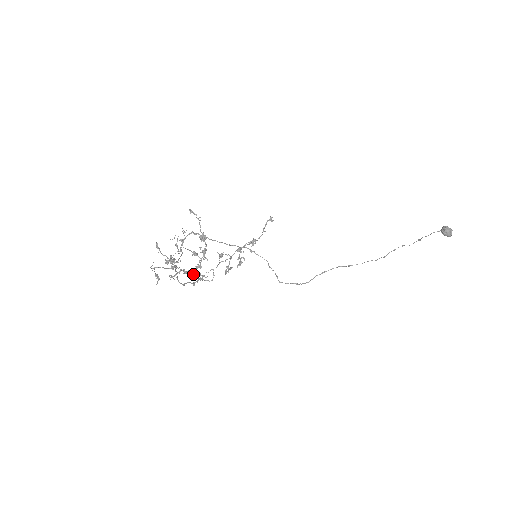
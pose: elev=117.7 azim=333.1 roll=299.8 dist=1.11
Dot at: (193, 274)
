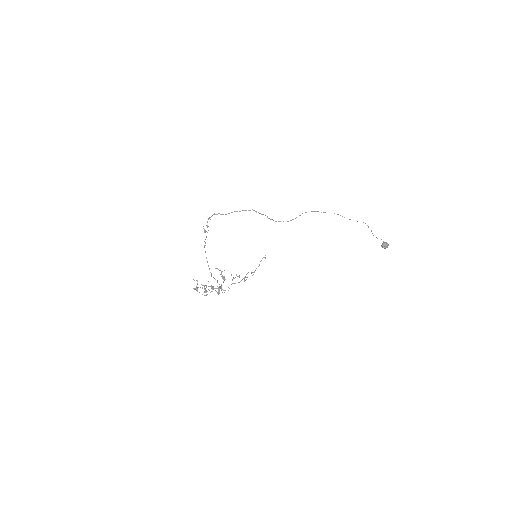
Dot at: occluded
